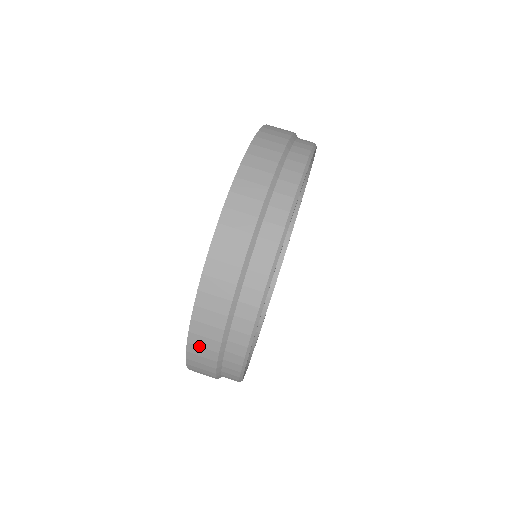
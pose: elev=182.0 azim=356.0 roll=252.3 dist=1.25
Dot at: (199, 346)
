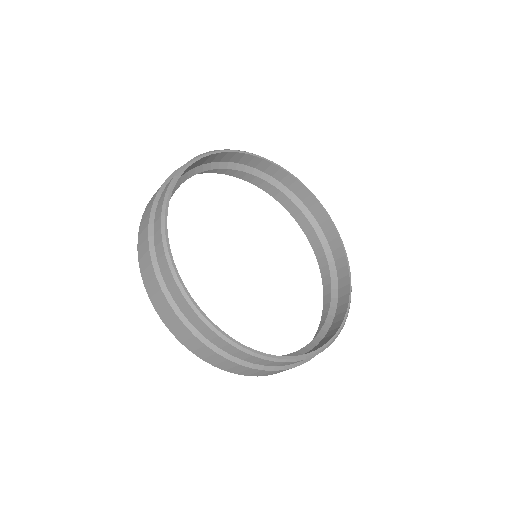
Dot at: (154, 295)
